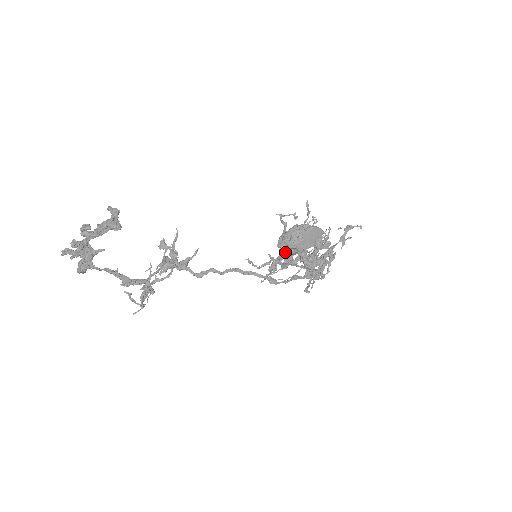
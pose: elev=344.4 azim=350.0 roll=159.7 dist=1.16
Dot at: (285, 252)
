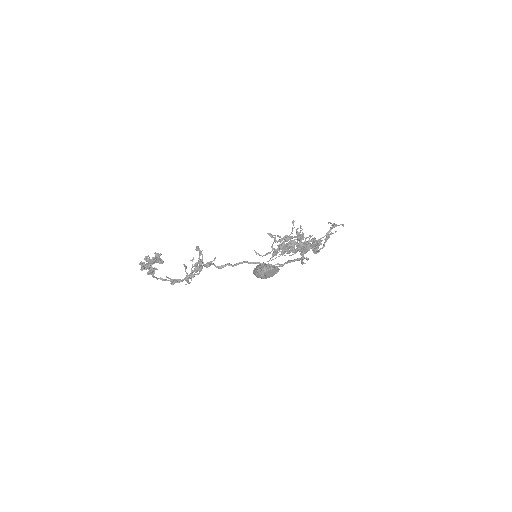
Dot at: occluded
